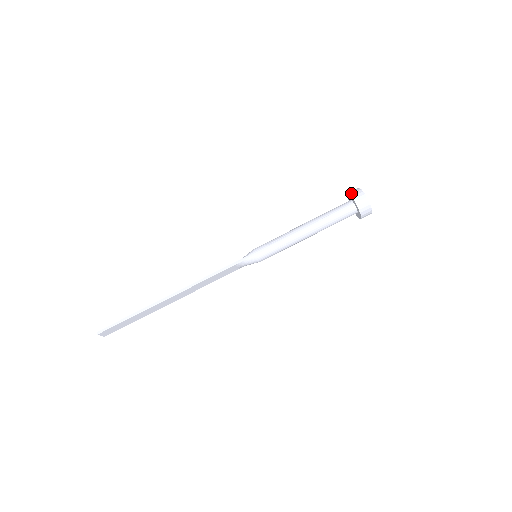
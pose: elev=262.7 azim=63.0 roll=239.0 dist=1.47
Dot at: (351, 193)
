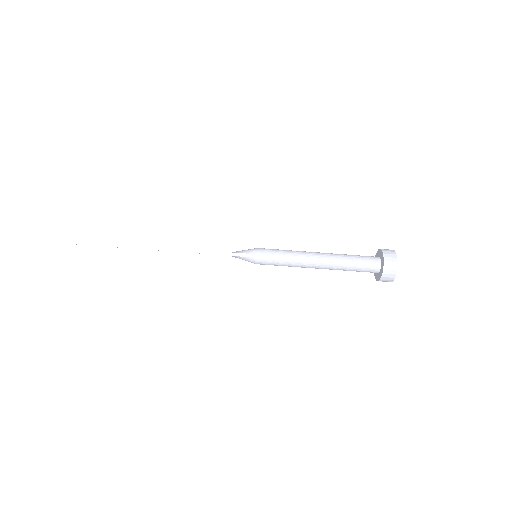
Dot at: (386, 255)
